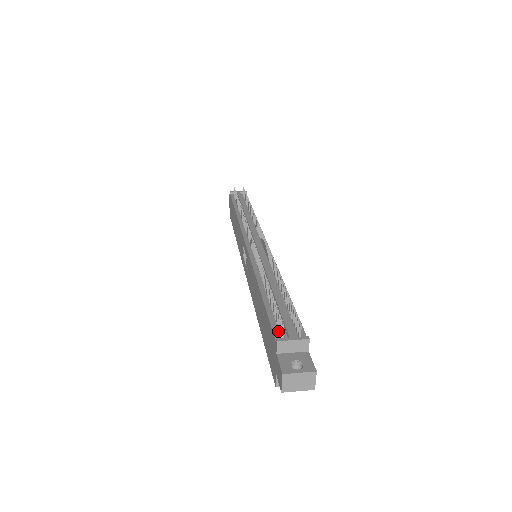
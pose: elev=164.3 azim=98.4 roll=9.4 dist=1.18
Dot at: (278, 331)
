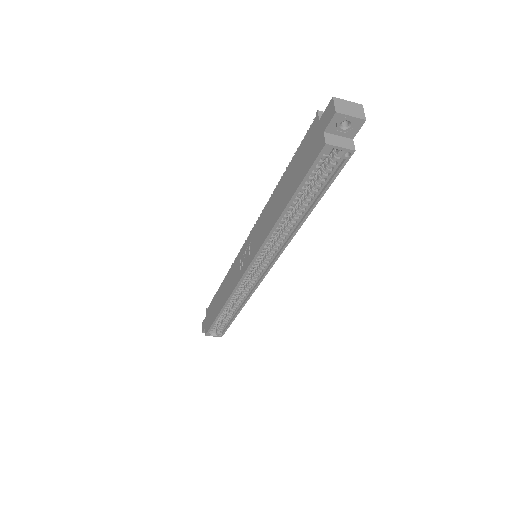
Dot at: occluded
